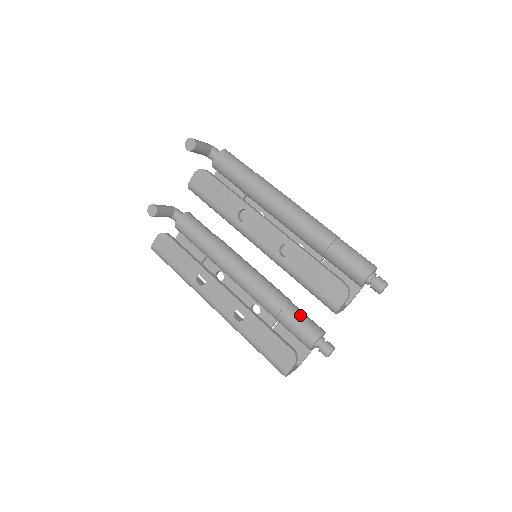
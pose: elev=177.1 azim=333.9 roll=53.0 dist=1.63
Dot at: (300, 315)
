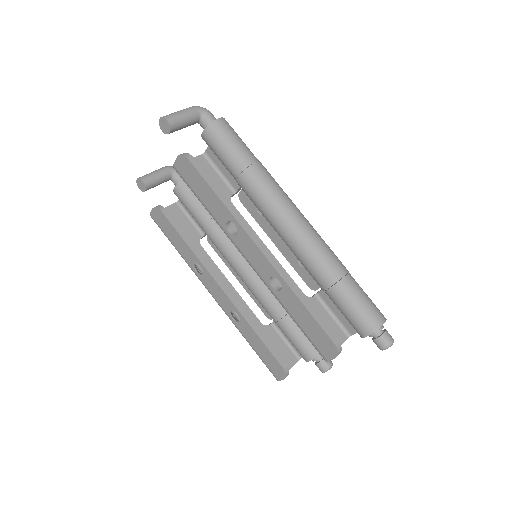
Dot at: (298, 329)
